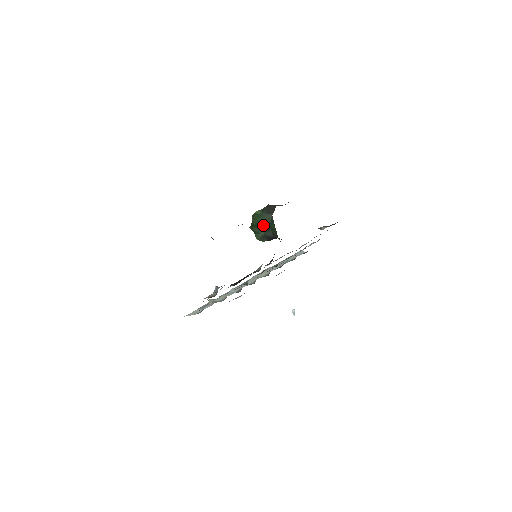
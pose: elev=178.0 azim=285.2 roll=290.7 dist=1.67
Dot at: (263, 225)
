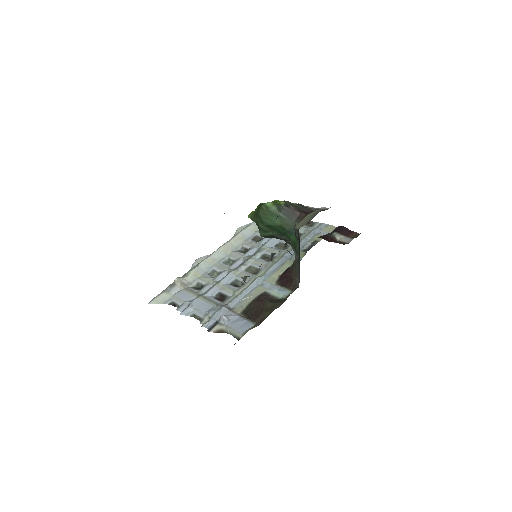
Dot at: (276, 227)
